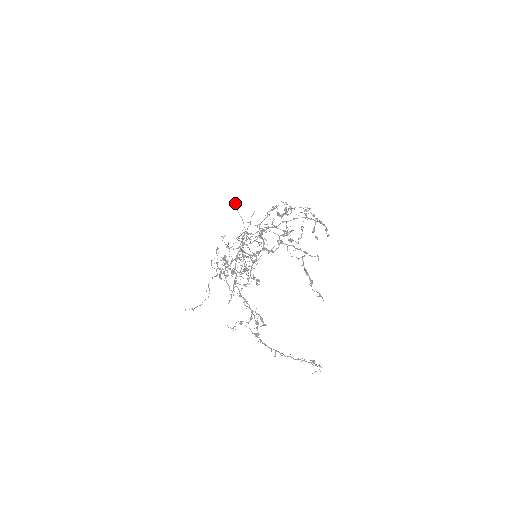
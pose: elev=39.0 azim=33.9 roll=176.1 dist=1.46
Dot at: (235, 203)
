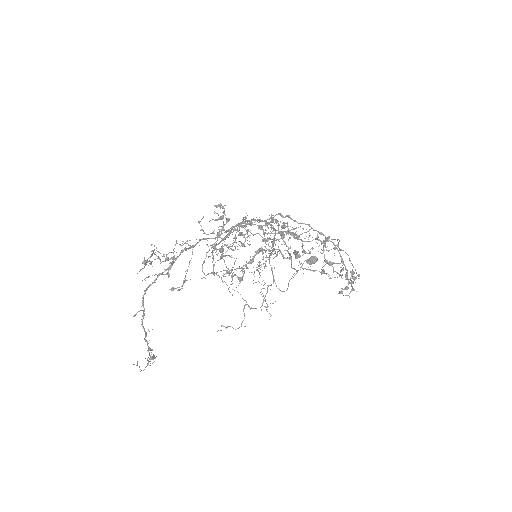
Dot at: occluded
